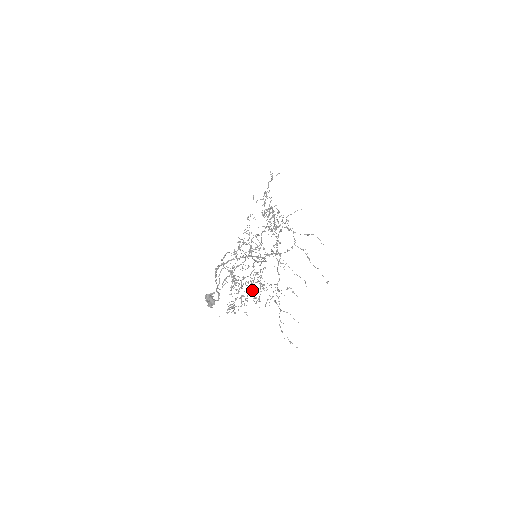
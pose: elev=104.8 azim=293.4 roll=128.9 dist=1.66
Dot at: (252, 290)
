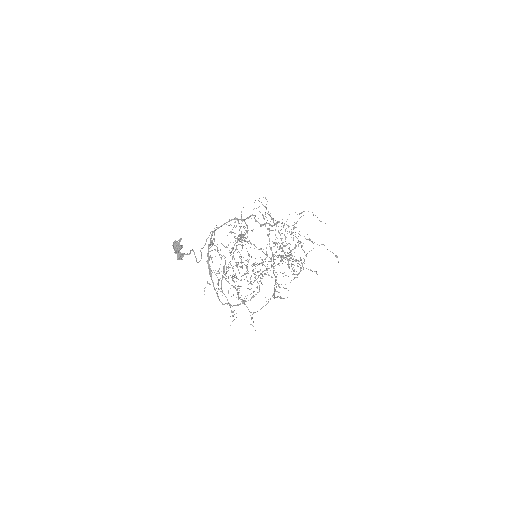
Dot at: occluded
